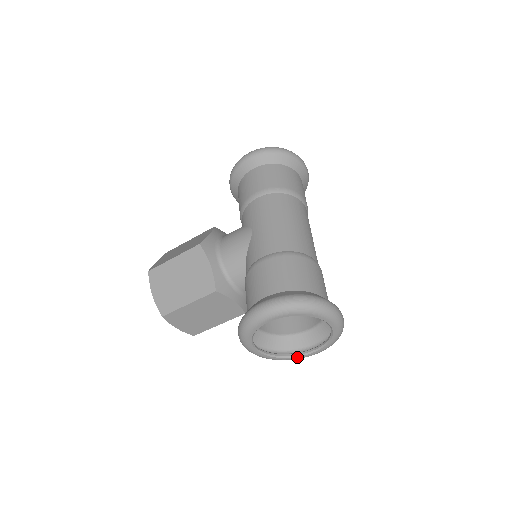
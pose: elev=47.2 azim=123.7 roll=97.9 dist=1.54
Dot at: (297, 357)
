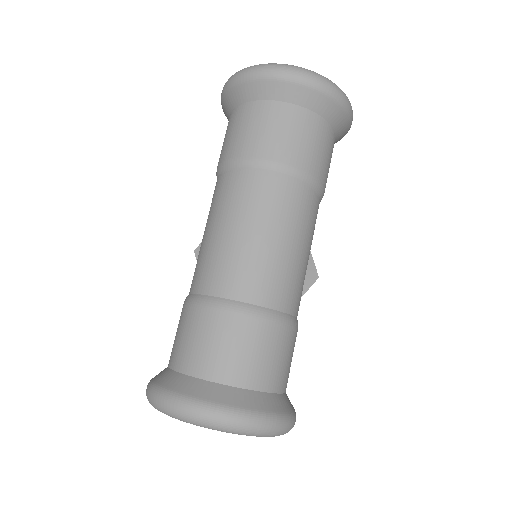
Dot at: occluded
